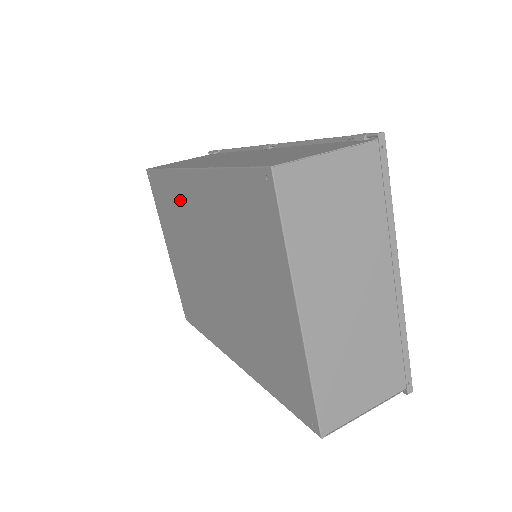
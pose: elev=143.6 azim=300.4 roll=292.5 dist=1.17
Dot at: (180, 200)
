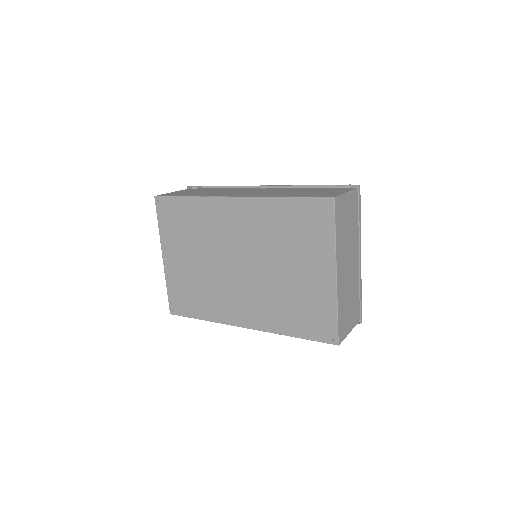
Dot at: (209, 218)
